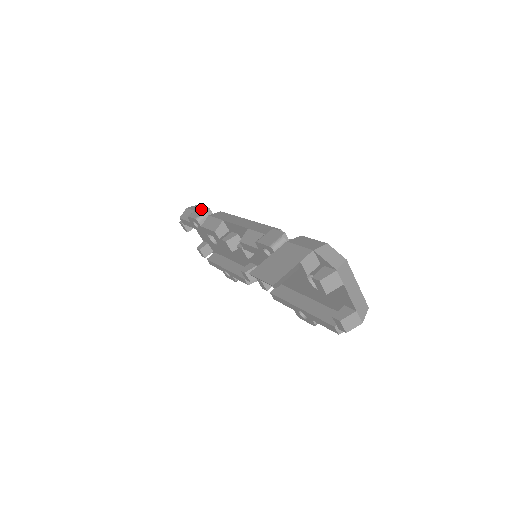
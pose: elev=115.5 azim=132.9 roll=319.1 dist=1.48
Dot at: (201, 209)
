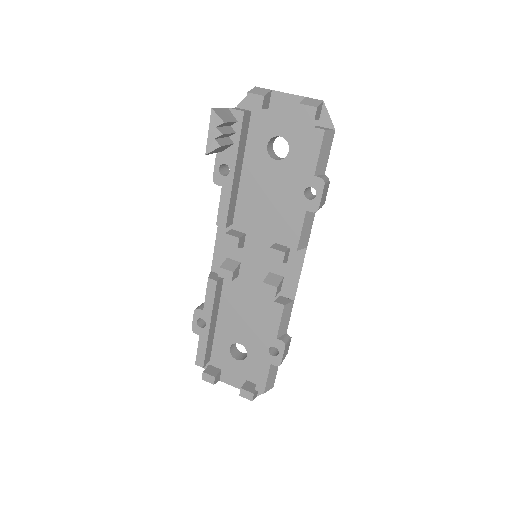
Dot at: occluded
